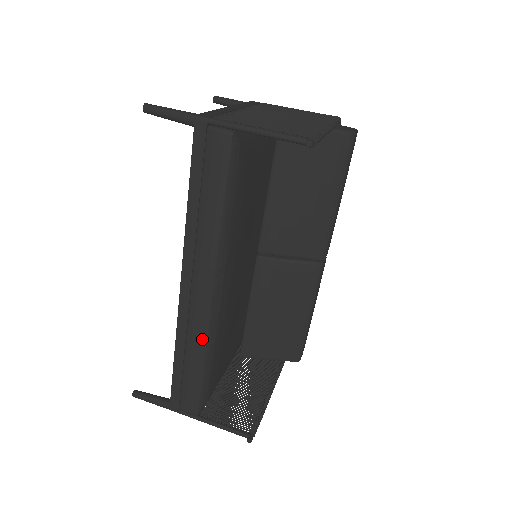
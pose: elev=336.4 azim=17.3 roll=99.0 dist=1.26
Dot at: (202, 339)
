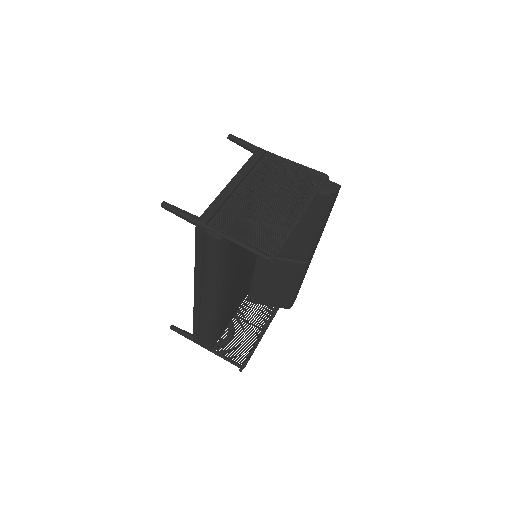
Dot at: (209, 321)
